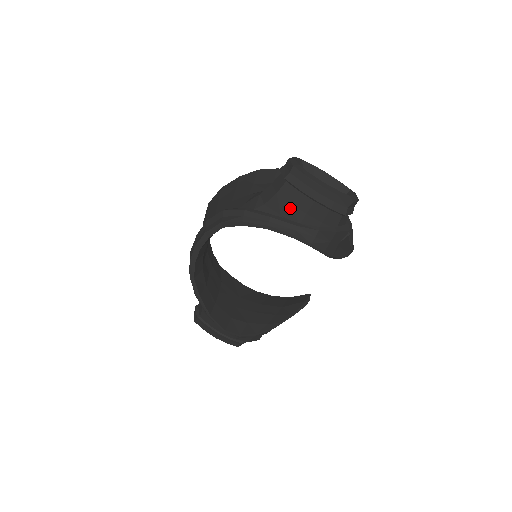
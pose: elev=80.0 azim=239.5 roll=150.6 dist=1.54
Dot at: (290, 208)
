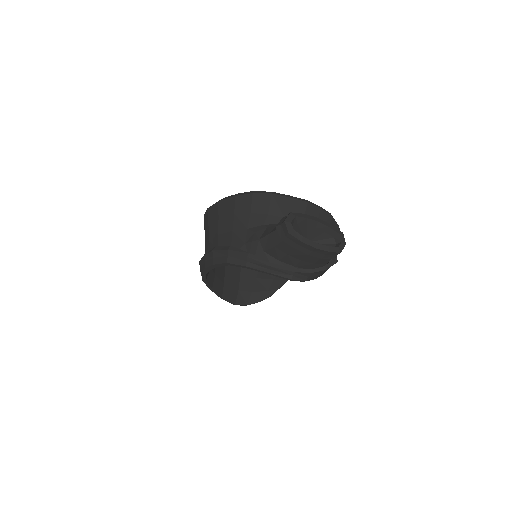
Dot at: (287, 257)
